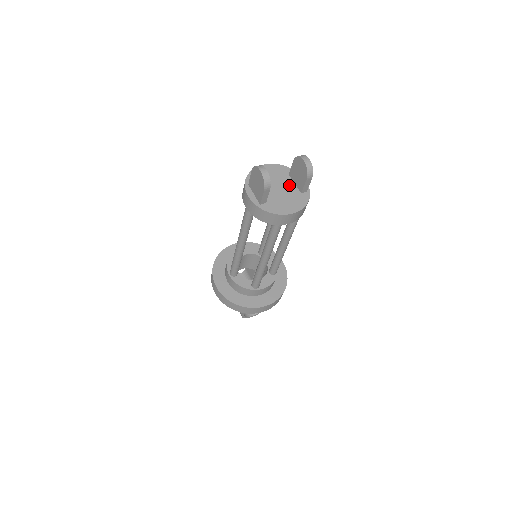
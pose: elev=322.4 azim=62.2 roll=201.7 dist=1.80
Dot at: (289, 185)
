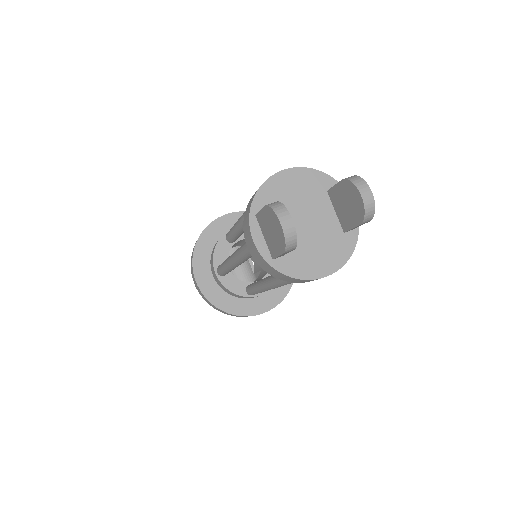
Dot at: (325, 215)
